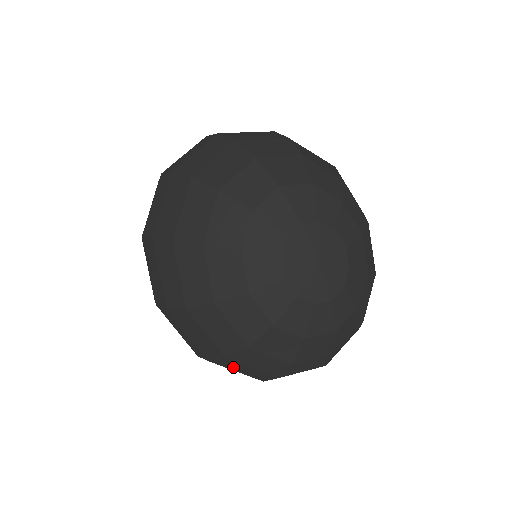
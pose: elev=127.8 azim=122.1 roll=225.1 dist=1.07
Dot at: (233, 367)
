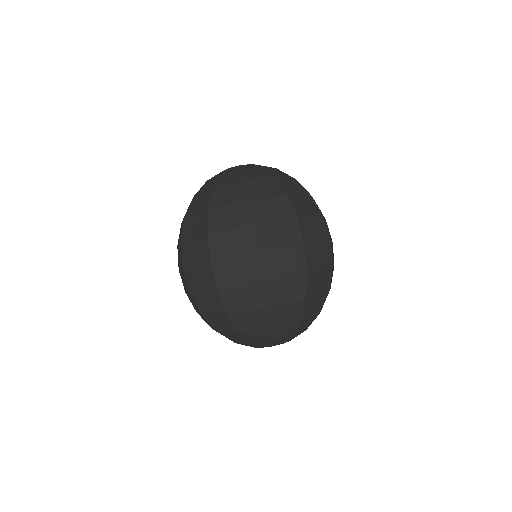
Dot at: occluded
